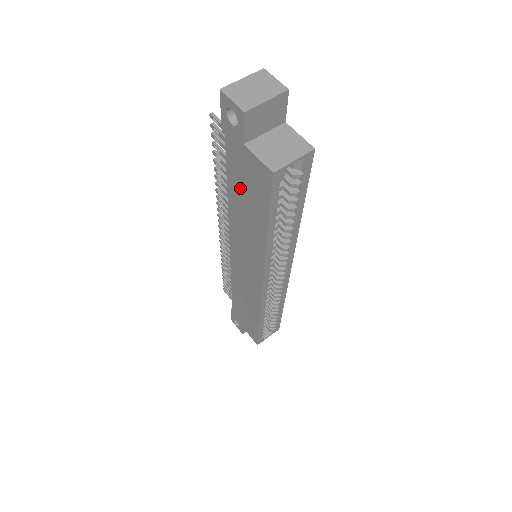
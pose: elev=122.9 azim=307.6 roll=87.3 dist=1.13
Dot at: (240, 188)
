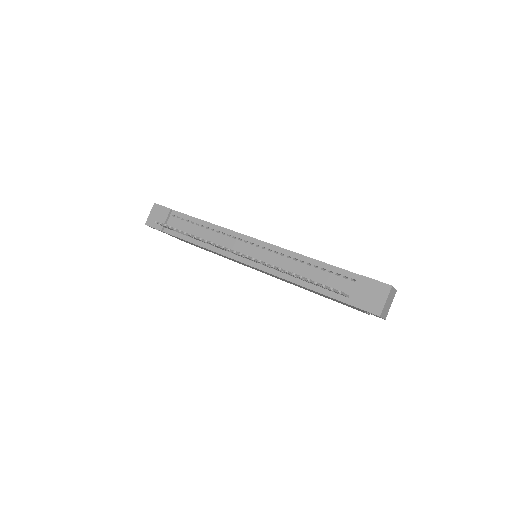
Dot at: occluded
